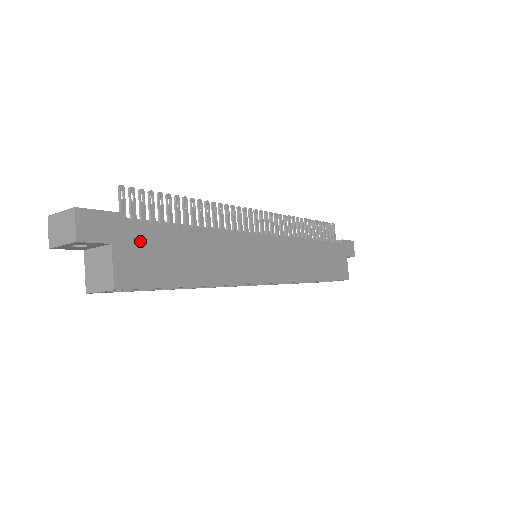
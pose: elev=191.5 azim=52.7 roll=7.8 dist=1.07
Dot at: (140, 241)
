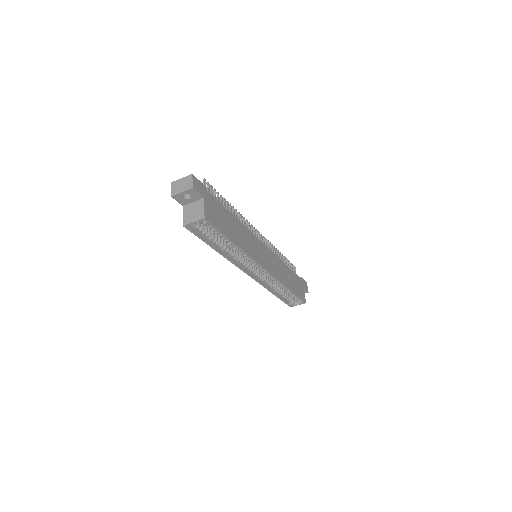
Dot at: (213, 205)
